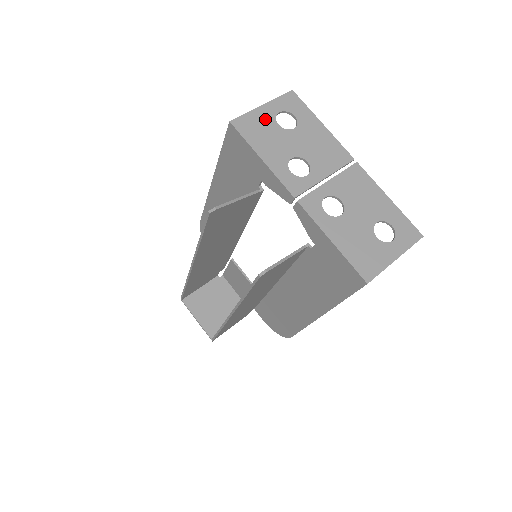
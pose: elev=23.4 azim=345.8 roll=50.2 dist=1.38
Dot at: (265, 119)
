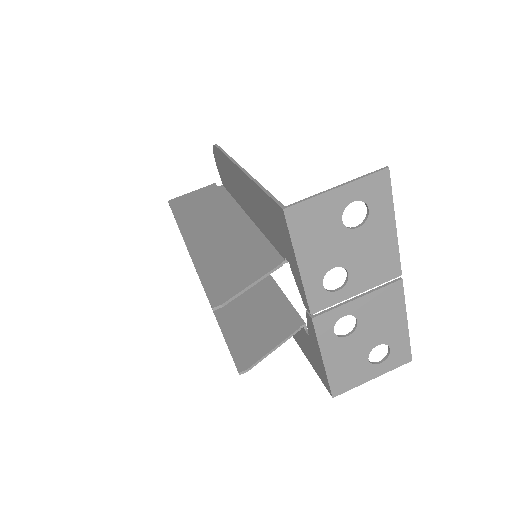
Dot at: (330, 210)
